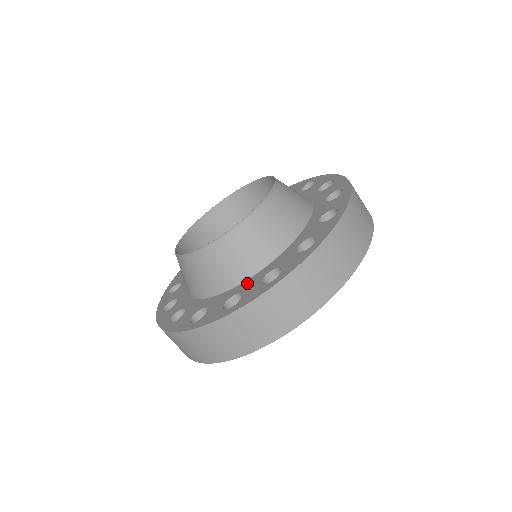
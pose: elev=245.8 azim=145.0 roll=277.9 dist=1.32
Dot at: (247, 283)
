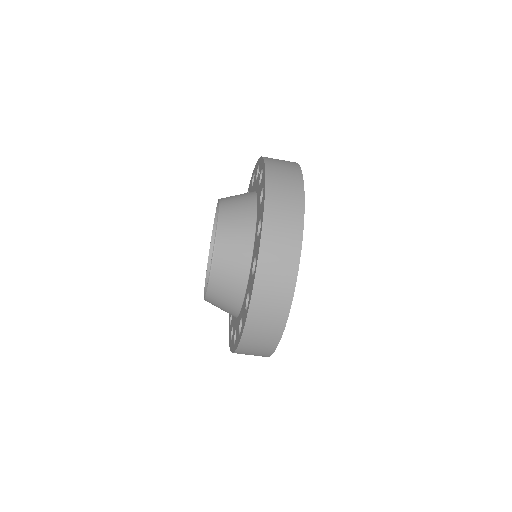
Dot at: (248, 282)
